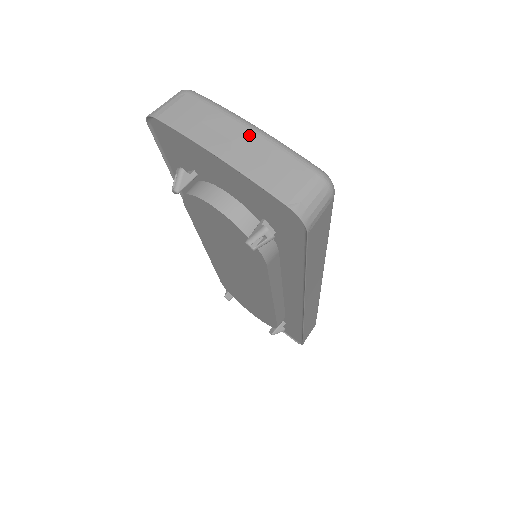
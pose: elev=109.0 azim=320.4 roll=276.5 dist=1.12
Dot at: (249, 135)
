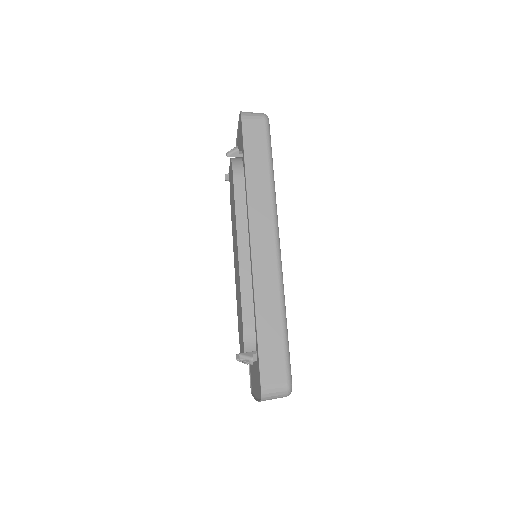
Dot at: occluded
